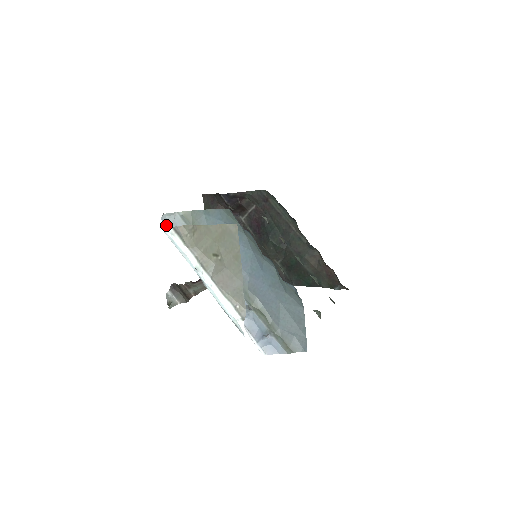
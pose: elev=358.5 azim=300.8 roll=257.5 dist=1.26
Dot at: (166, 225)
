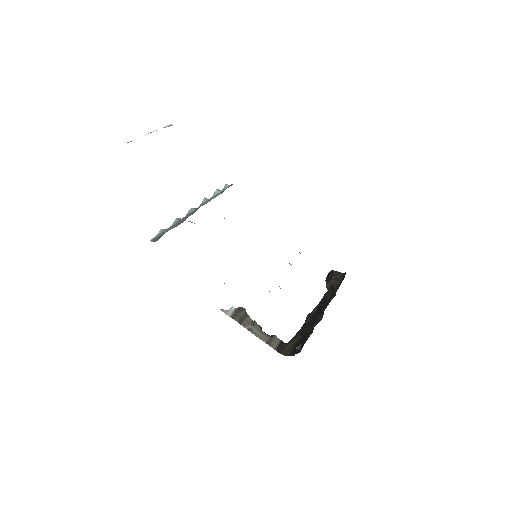
Dot at: occluded
